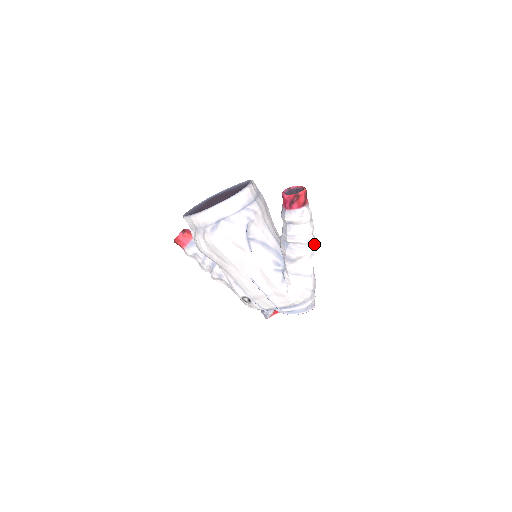
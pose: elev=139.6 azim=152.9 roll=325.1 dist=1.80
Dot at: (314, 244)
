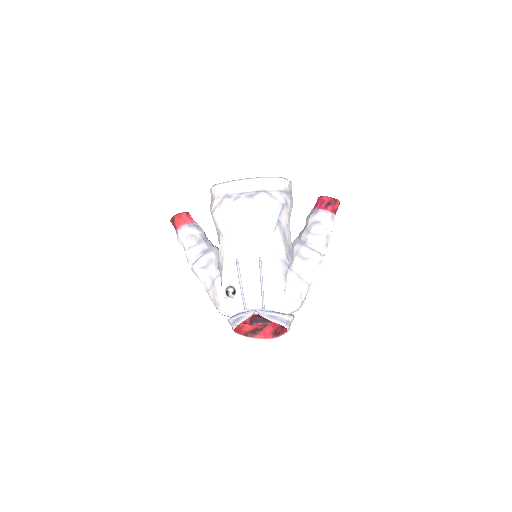
Dot at: occluded
